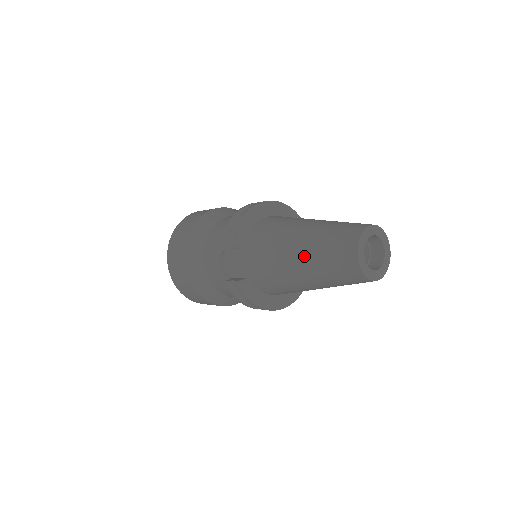
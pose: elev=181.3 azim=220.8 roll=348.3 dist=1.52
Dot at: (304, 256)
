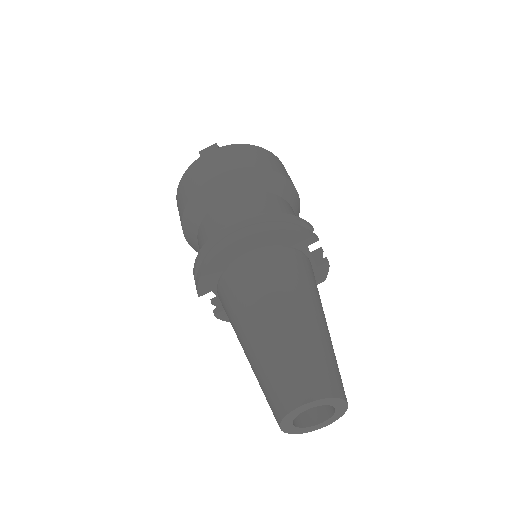
Dot at: occluded
